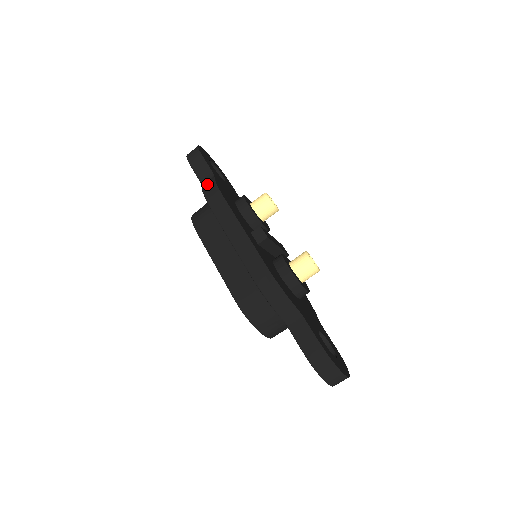
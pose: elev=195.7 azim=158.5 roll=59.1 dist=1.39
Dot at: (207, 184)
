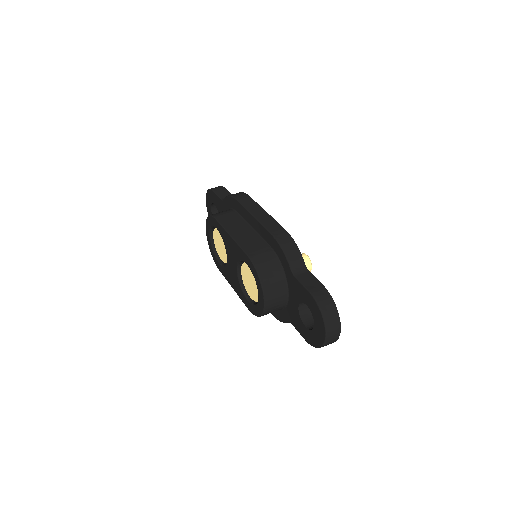
Dot at: occluded
